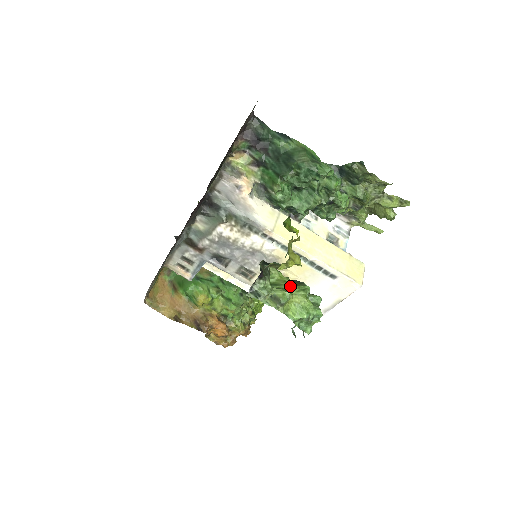
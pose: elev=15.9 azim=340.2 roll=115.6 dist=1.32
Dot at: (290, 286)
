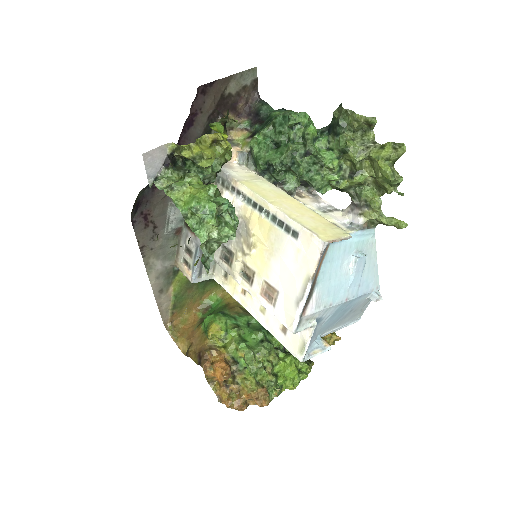
Dot at: occluded
